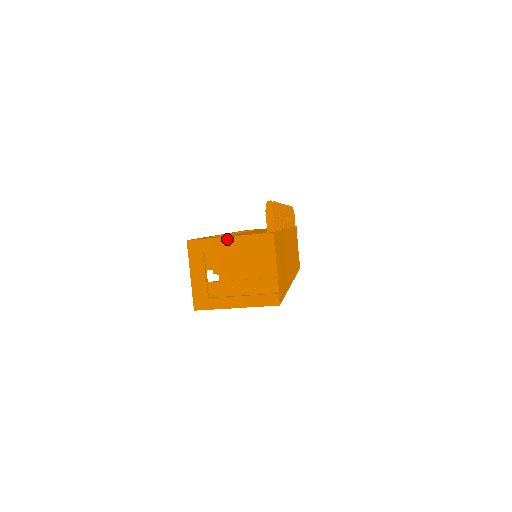
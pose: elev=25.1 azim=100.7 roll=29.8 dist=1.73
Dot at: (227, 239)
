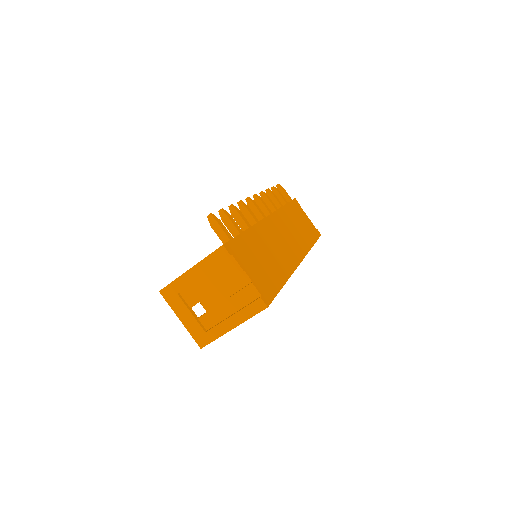
Dot at: (189, 272)
